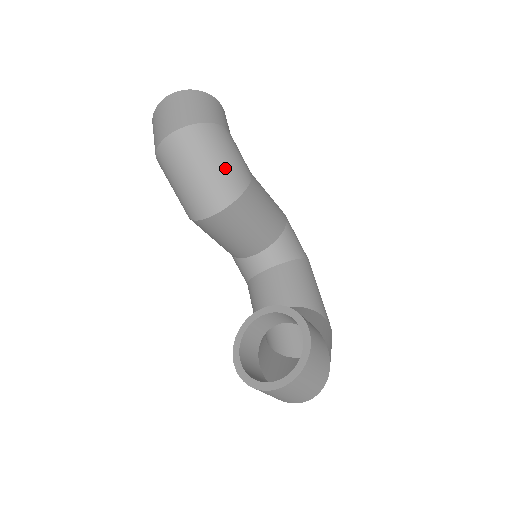
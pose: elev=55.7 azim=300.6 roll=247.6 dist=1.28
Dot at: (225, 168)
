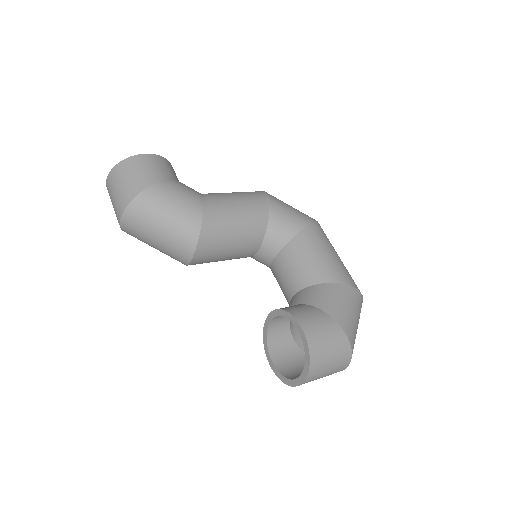
Dot at: (174, 221)
